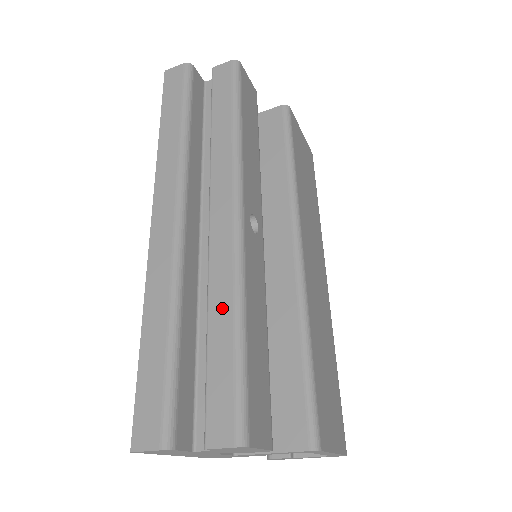
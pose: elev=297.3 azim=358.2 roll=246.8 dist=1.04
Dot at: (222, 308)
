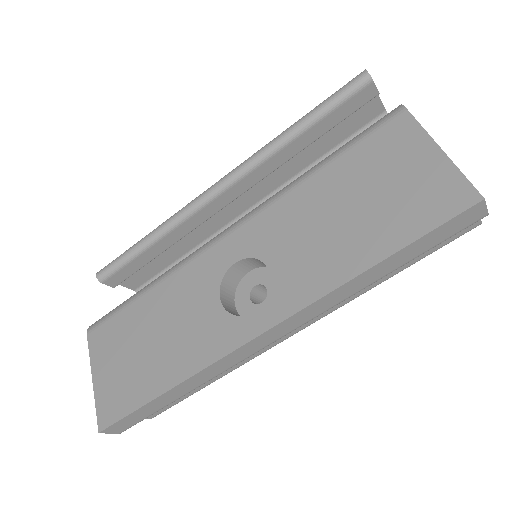
Dot at: occluded
